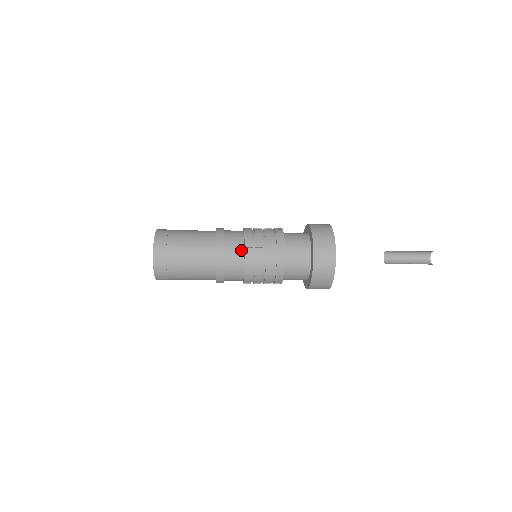
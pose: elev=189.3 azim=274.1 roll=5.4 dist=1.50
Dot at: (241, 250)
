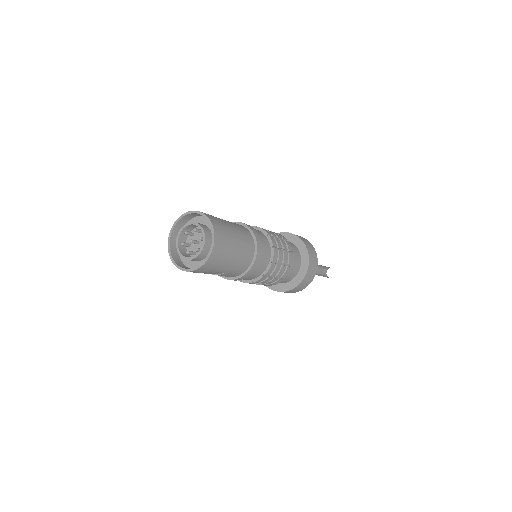
Dot at: (265, 237)
